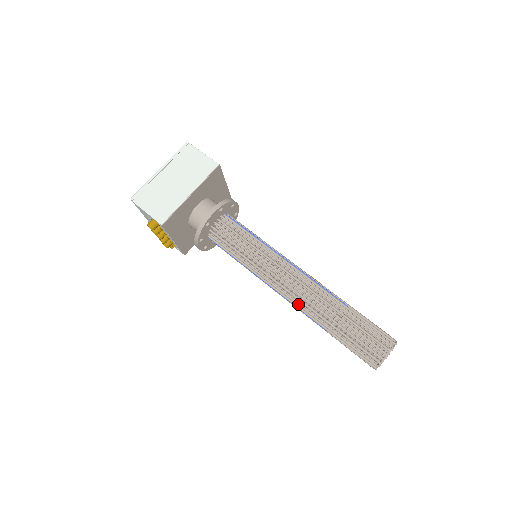
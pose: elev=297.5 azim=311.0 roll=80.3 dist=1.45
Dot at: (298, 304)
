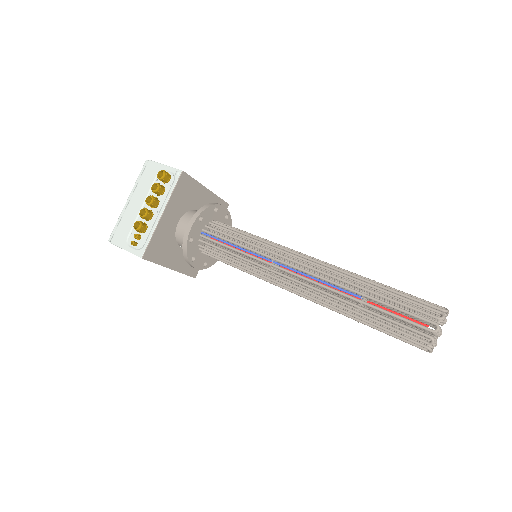
Dot at: occluded
